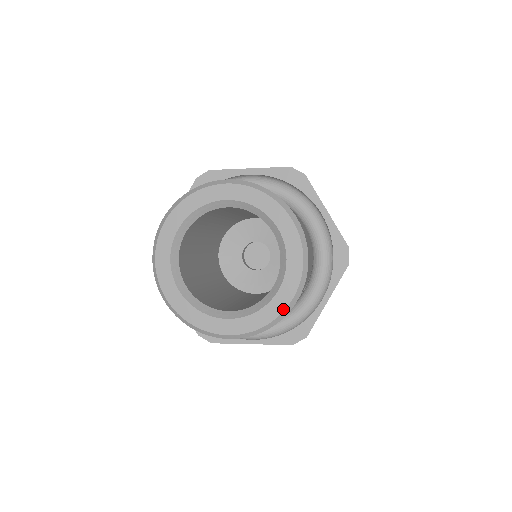
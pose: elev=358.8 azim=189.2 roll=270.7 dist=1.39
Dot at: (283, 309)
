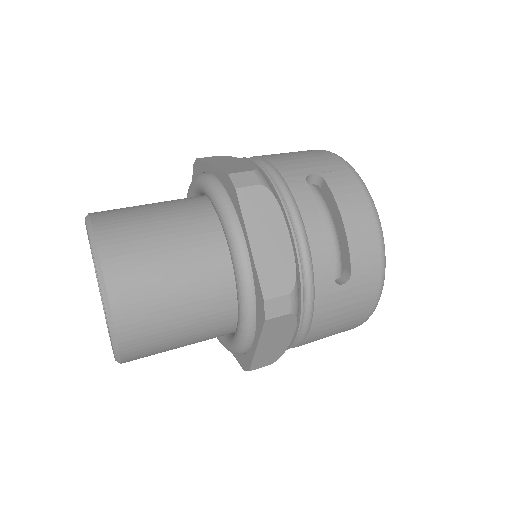
Dot at: occluded
